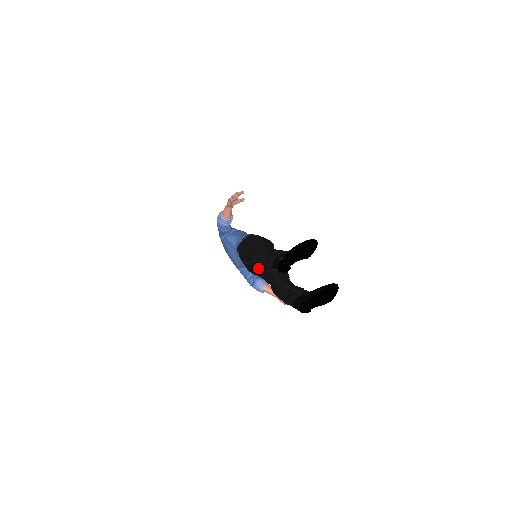
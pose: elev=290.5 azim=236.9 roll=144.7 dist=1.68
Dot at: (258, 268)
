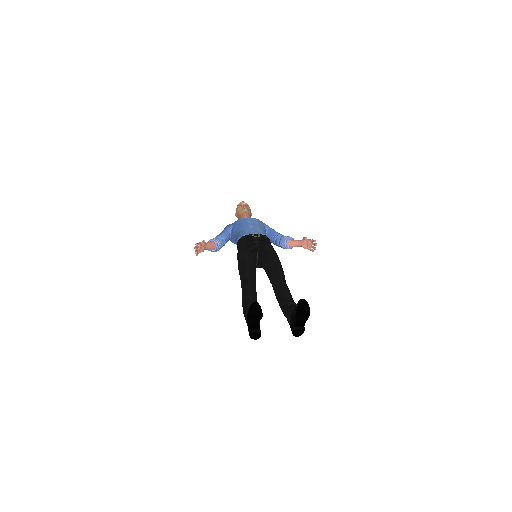
Dot at: occluded
